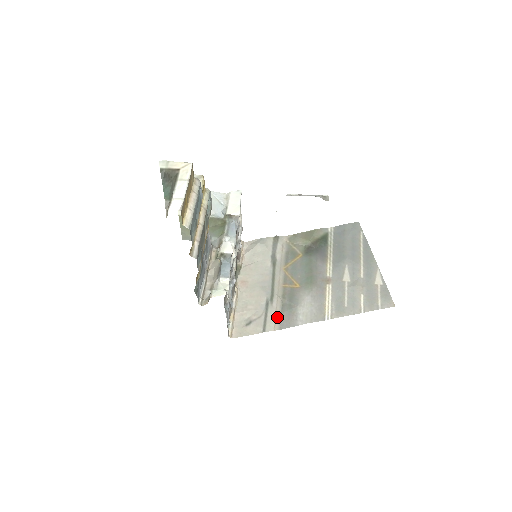
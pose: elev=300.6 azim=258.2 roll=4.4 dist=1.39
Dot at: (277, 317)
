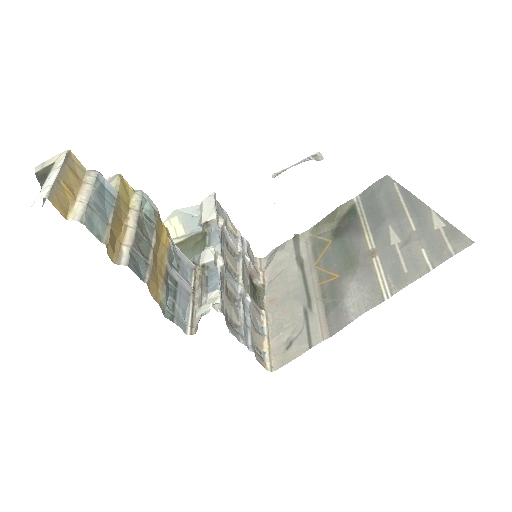
Dot at: (322, 323)
